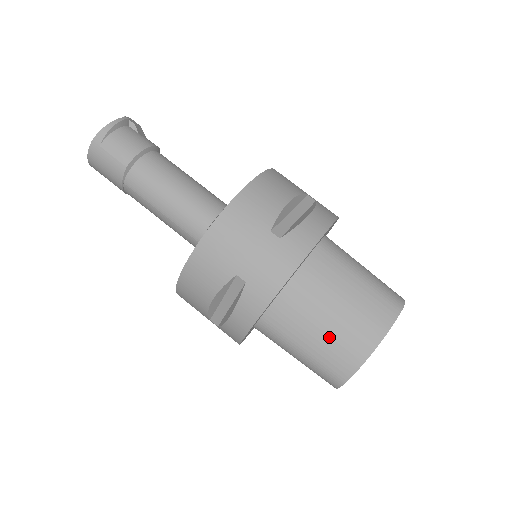
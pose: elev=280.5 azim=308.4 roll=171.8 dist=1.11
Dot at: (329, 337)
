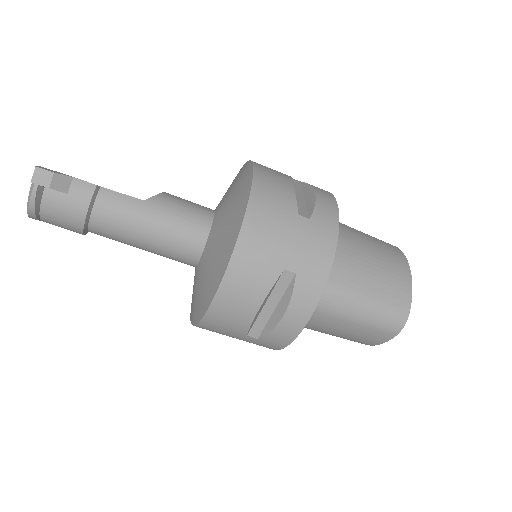
Dot at: occluded
